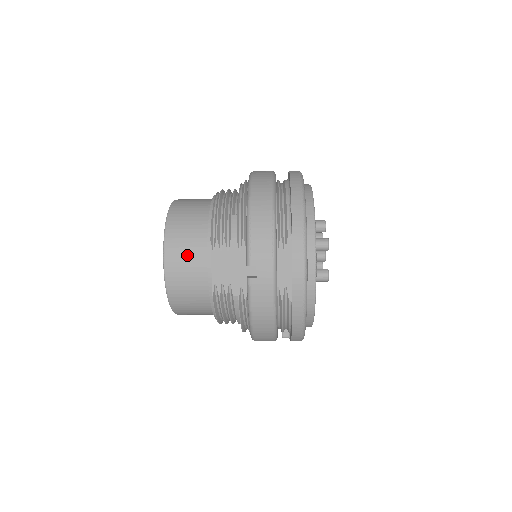
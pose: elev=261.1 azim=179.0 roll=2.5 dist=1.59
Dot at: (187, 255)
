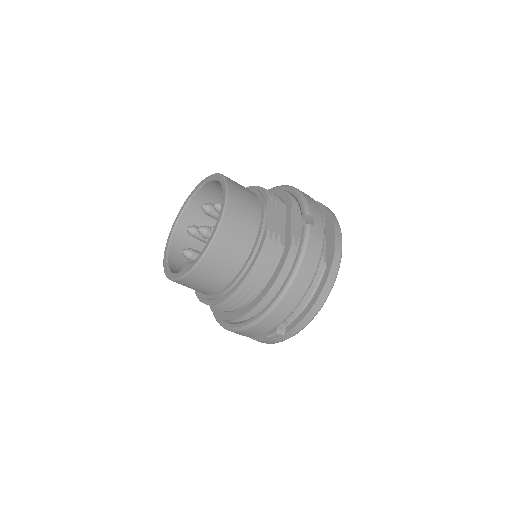
Dot at: (246, 198)
